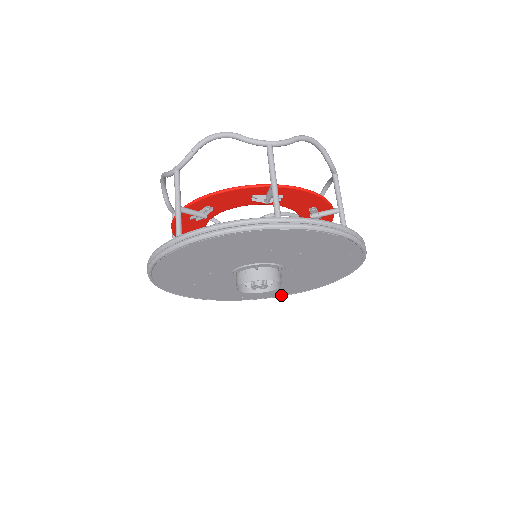
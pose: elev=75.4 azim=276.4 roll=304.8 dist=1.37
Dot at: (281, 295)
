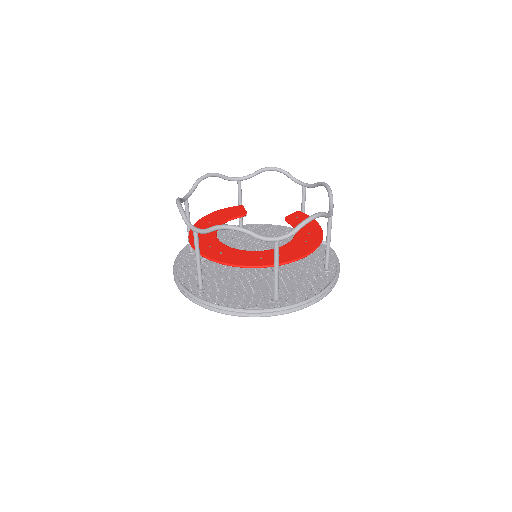
Dot at: occluded
